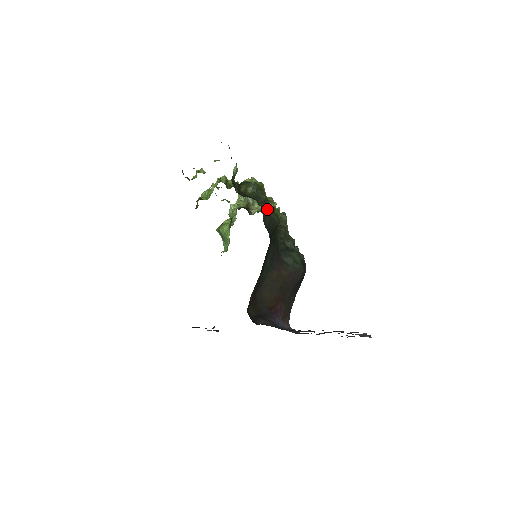
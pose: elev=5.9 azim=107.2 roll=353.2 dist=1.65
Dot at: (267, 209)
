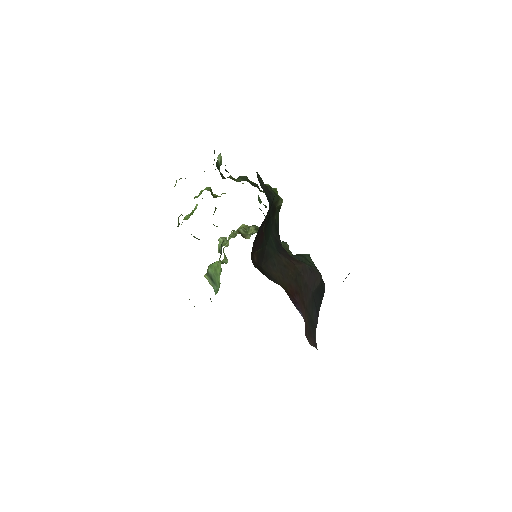
Dot at: (261, 179)
